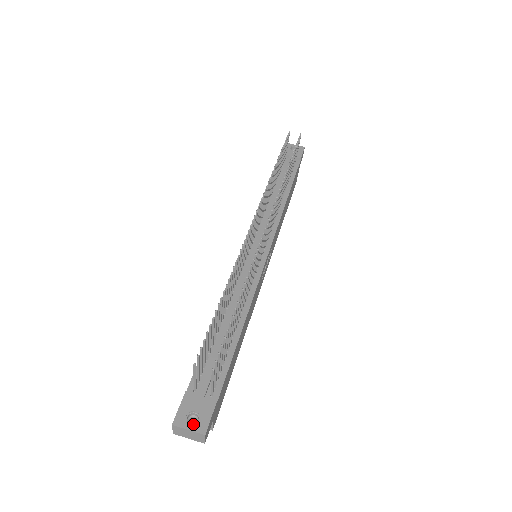
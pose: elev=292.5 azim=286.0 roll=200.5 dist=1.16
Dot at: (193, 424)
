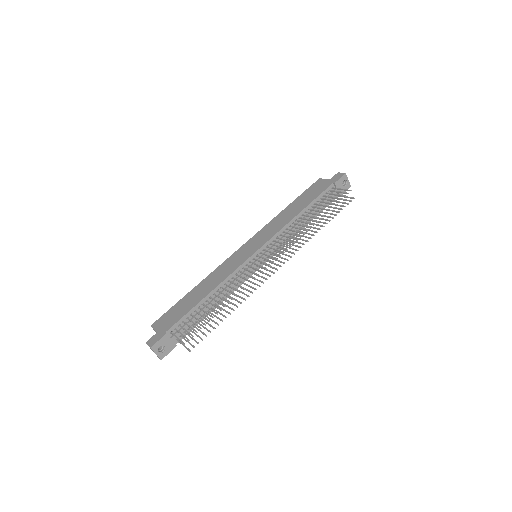
Dot at: (154, 330)
